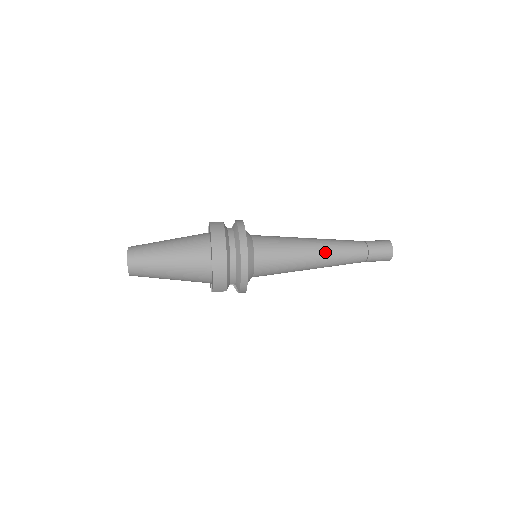
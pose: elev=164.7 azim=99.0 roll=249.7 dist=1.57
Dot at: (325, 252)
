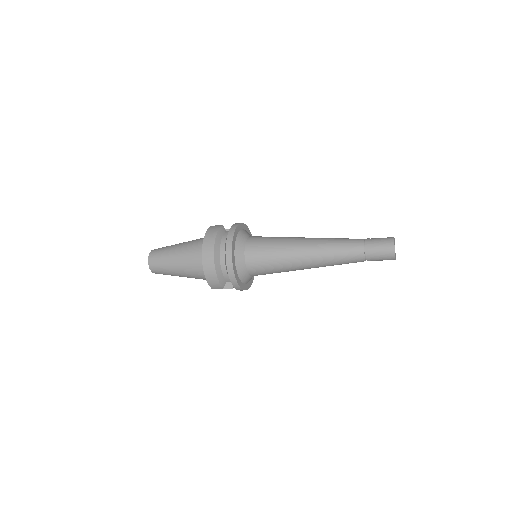
Dot at: (316, 251)
